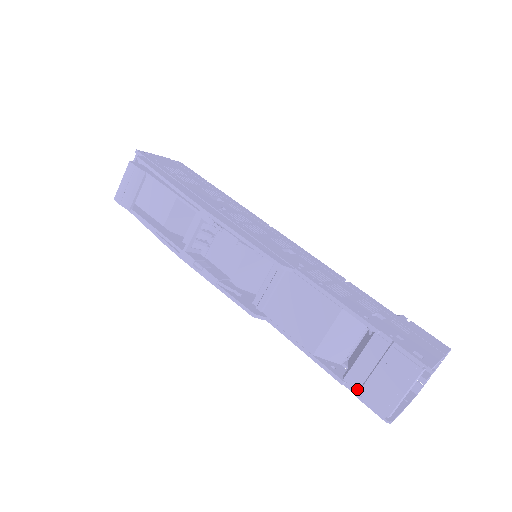
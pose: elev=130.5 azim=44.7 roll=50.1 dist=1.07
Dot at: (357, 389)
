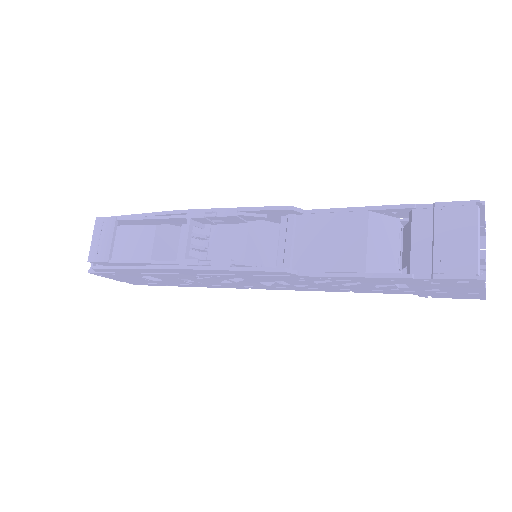
Dot at: (429, 272)
